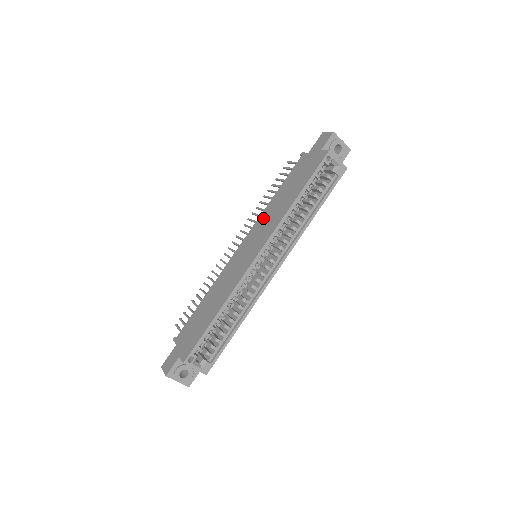
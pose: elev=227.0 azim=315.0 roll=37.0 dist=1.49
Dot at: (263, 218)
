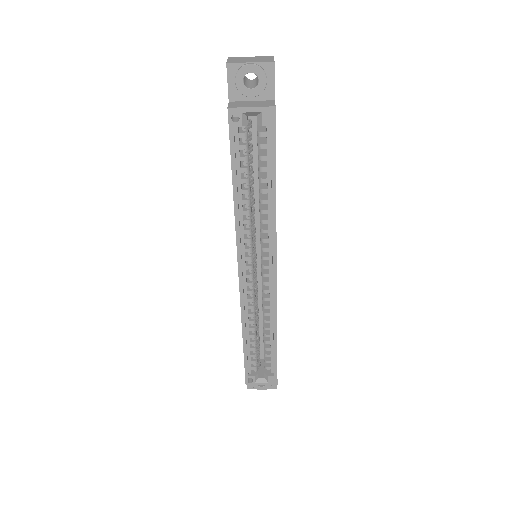
Dot at: occluded
